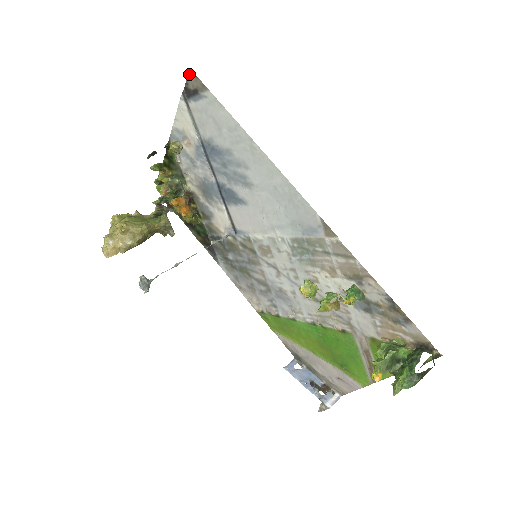
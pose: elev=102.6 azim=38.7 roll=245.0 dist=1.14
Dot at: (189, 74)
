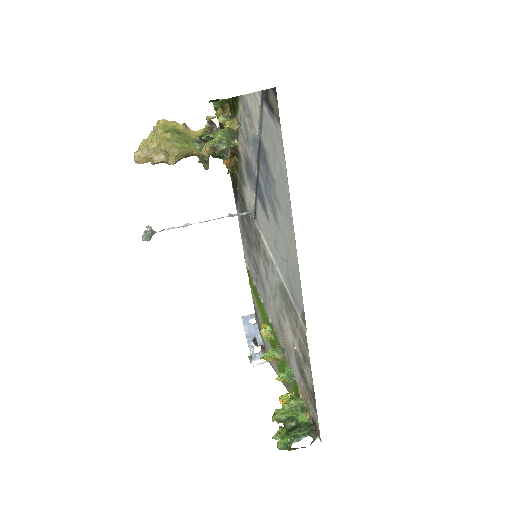
Dot at: (273, 90)
